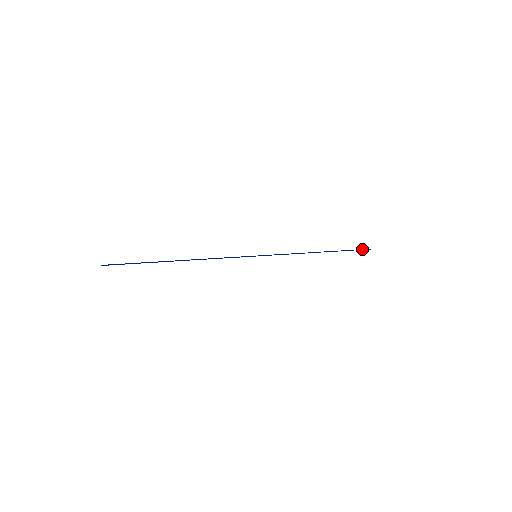
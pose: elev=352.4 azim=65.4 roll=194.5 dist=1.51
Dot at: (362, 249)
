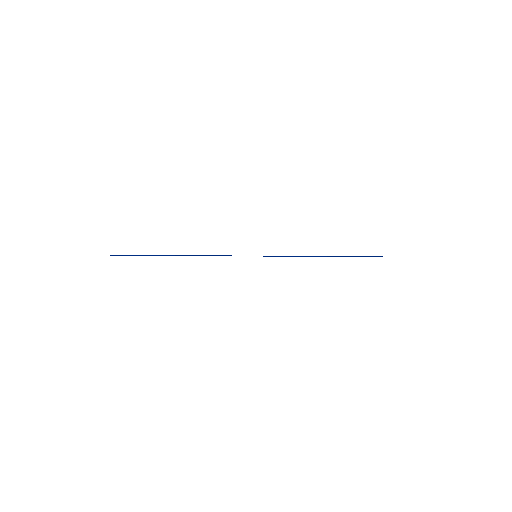
Dot at: occluded
